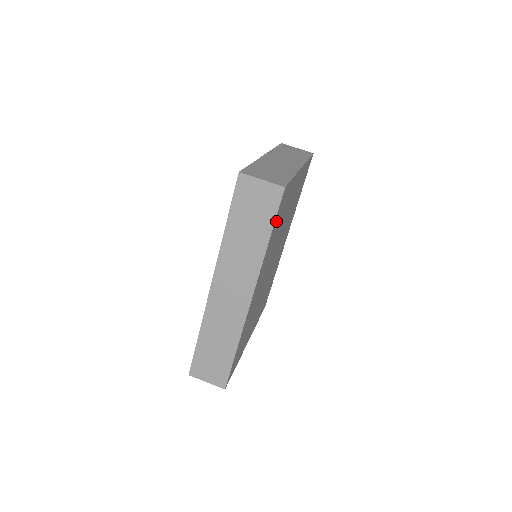
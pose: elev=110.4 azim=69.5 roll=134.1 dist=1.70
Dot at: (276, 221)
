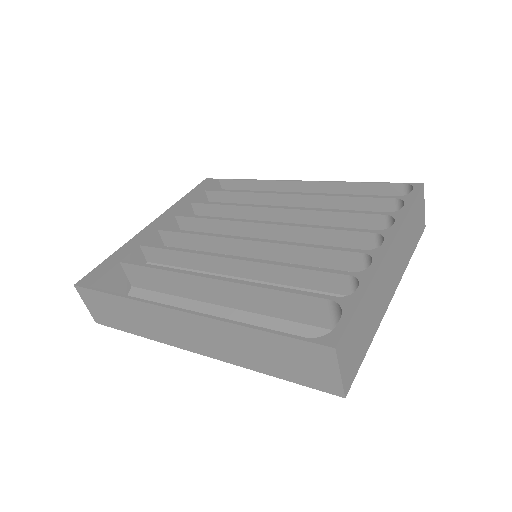
Dot at: occluded
